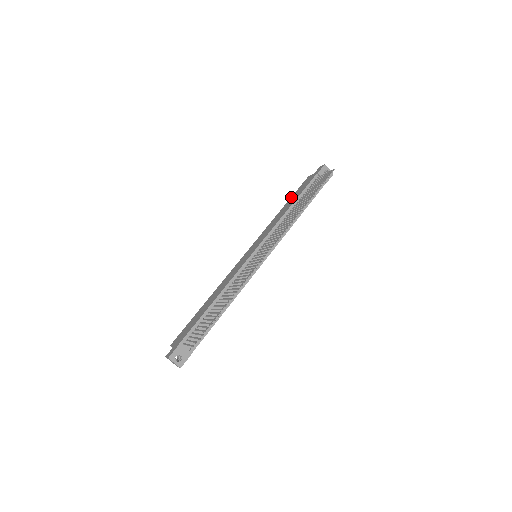
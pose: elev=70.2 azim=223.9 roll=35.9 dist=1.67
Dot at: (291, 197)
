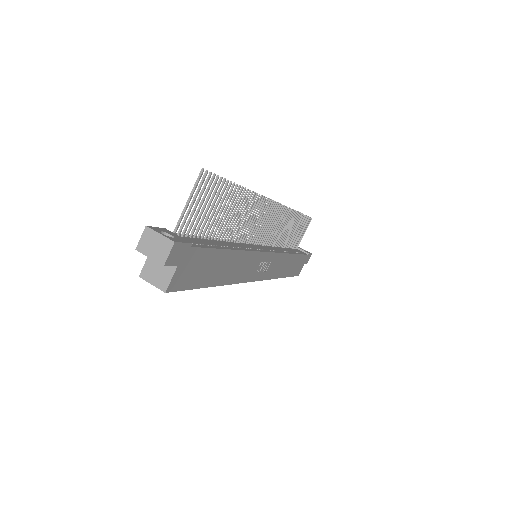
Dot at: occluded
